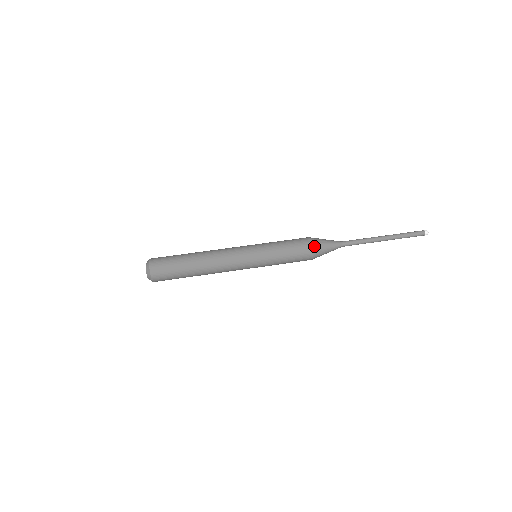
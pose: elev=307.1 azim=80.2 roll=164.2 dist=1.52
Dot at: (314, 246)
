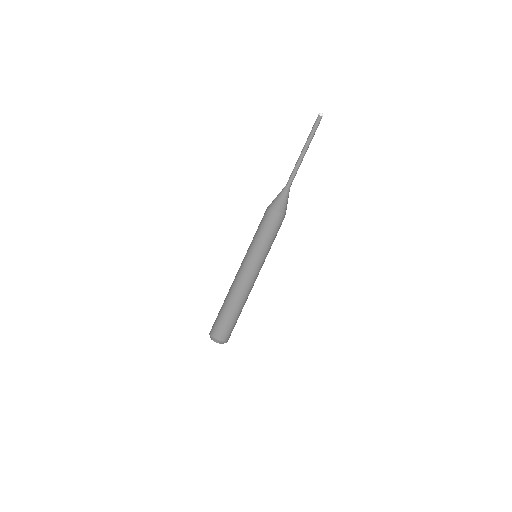
Dot at: (275, 209)
